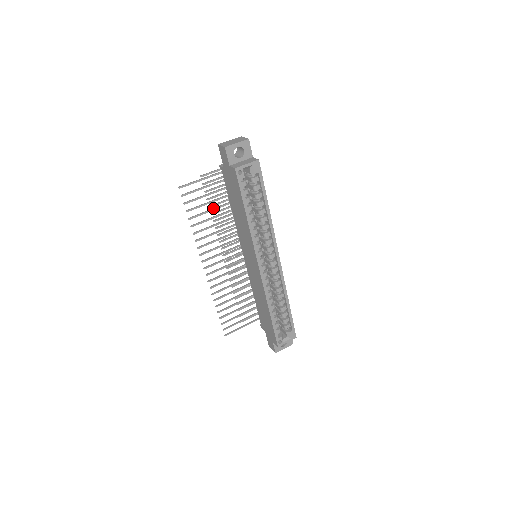
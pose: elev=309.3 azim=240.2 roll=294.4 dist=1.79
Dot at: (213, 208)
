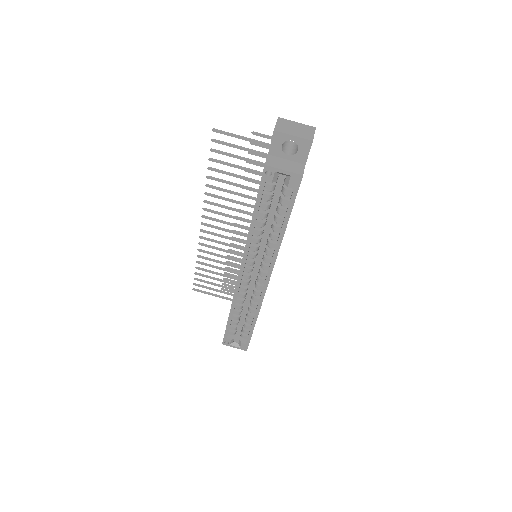
Dot at: (243, 176)
